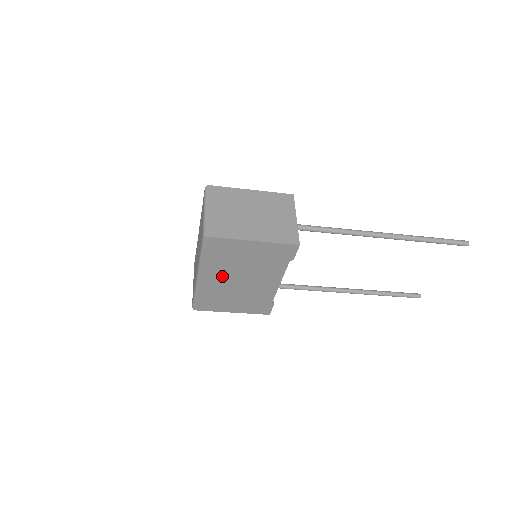
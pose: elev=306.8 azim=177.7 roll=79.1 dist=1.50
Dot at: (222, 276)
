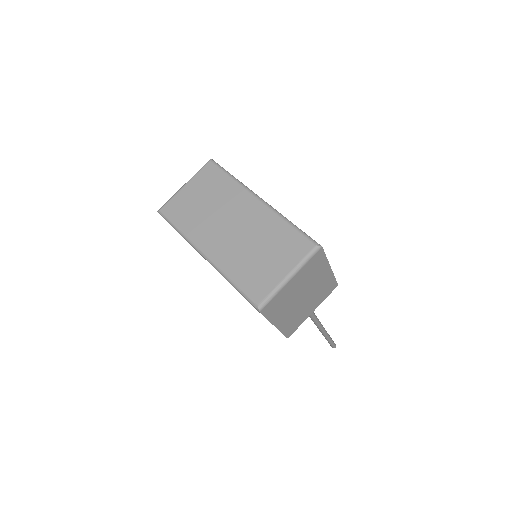
Dot at: occluded
